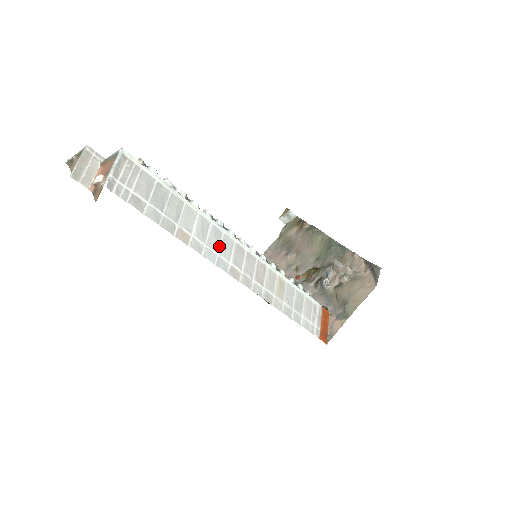
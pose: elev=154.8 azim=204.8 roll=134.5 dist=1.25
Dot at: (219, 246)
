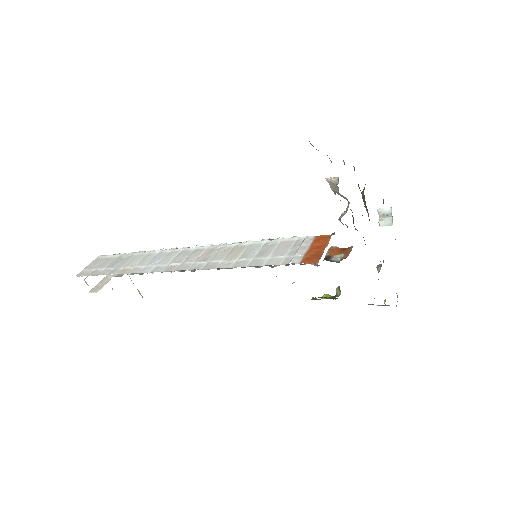
Dot at: (161, 261)
